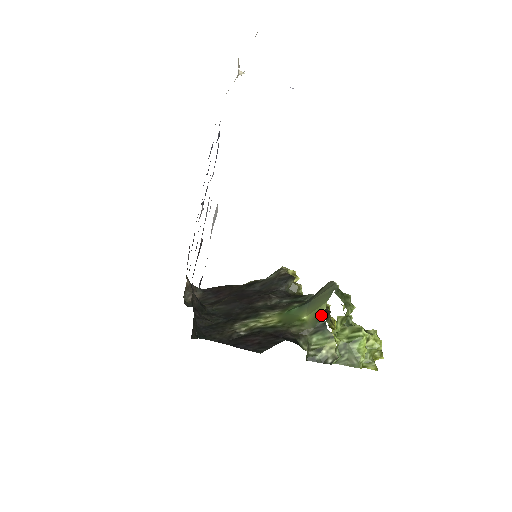
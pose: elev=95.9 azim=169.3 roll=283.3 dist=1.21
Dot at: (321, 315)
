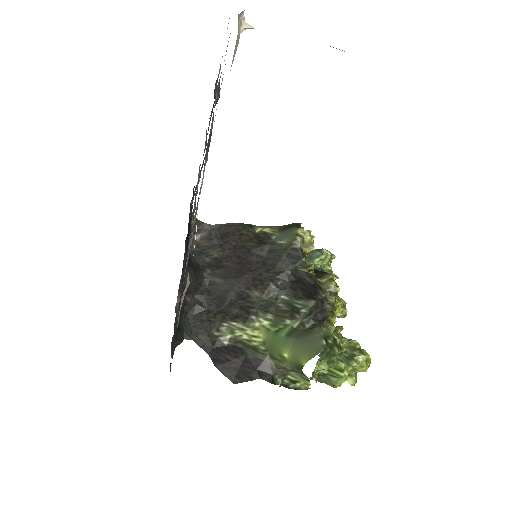
Dot at: (300, 366)
